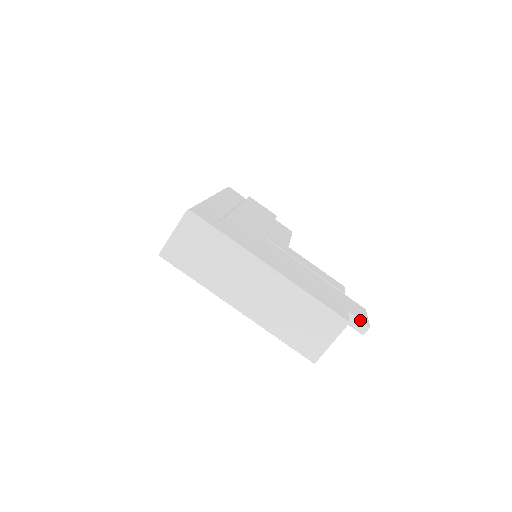
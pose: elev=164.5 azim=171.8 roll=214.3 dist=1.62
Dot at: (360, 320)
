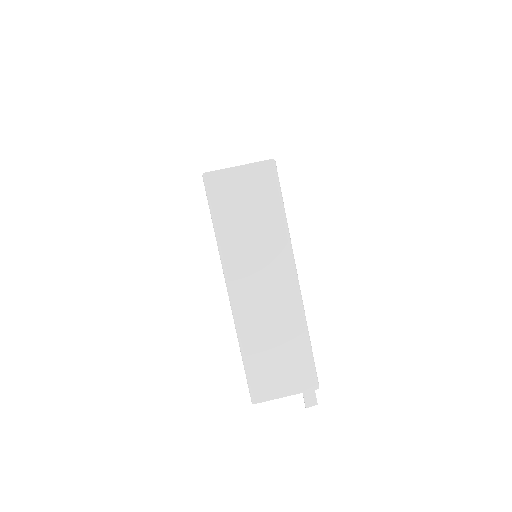
Dot at: occluded
